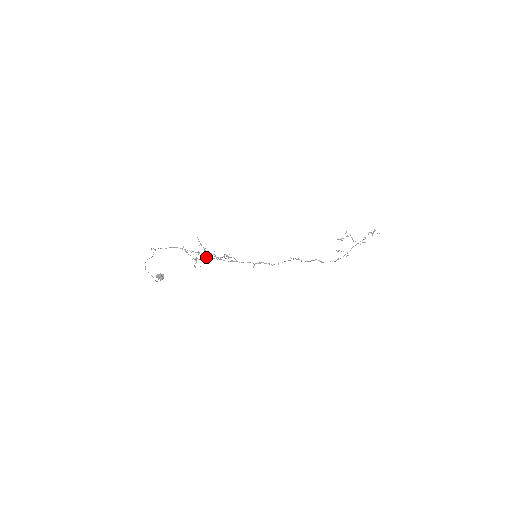
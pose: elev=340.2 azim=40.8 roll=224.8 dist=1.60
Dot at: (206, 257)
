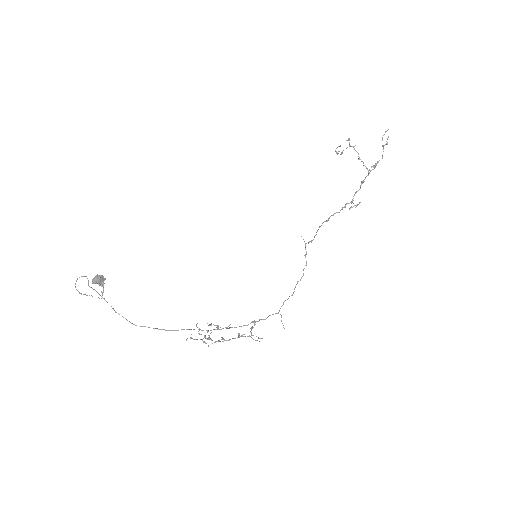
Dot at: occluded
